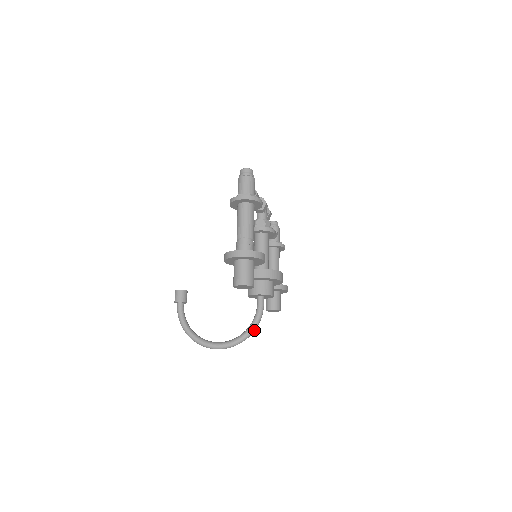
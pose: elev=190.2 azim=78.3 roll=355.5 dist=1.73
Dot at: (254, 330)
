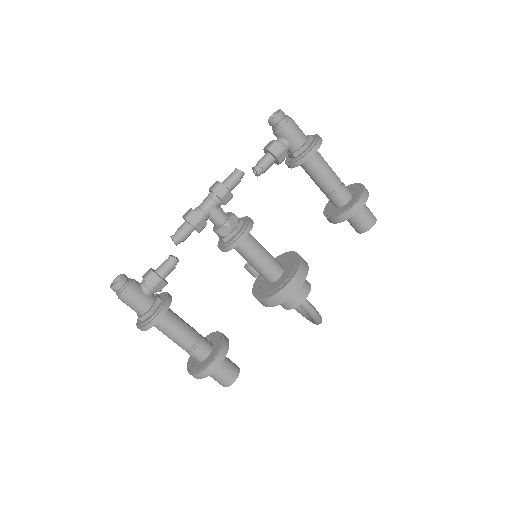
Dot at: (319, 320)
